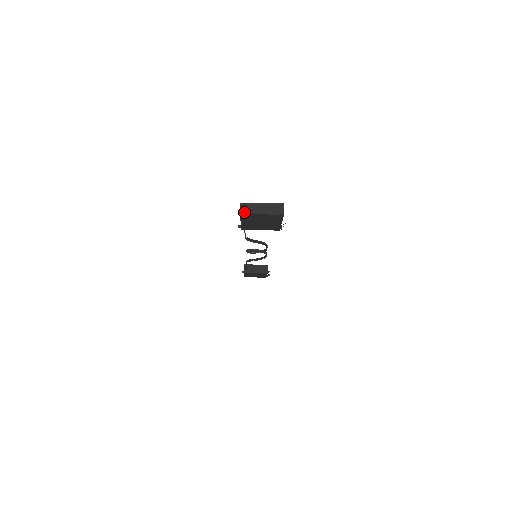
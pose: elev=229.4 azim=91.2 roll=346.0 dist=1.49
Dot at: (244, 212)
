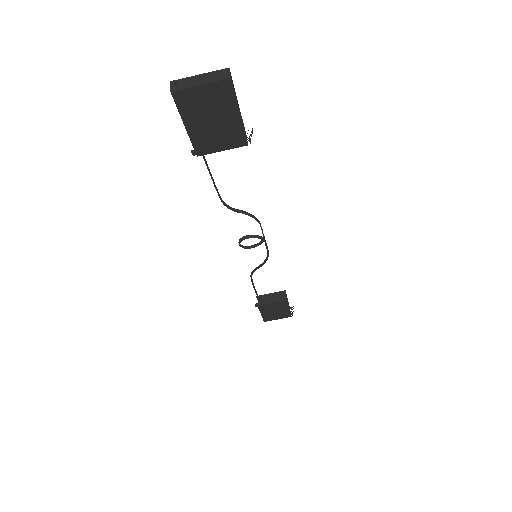
Dot at: (176, 89)
